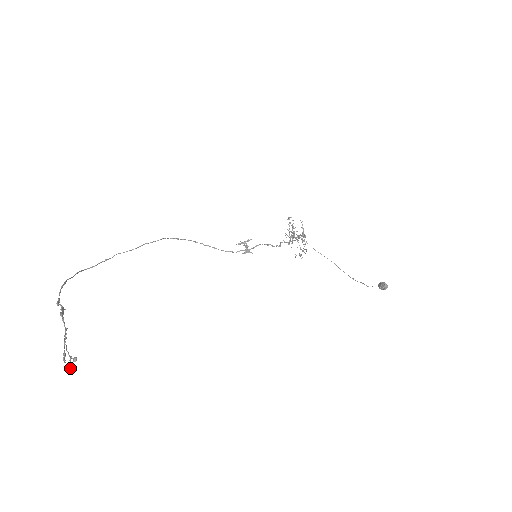
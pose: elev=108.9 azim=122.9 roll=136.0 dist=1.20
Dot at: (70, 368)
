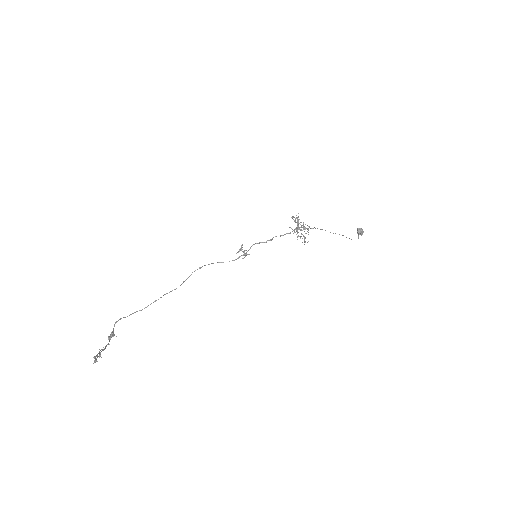
Dot at: (95, 361)
